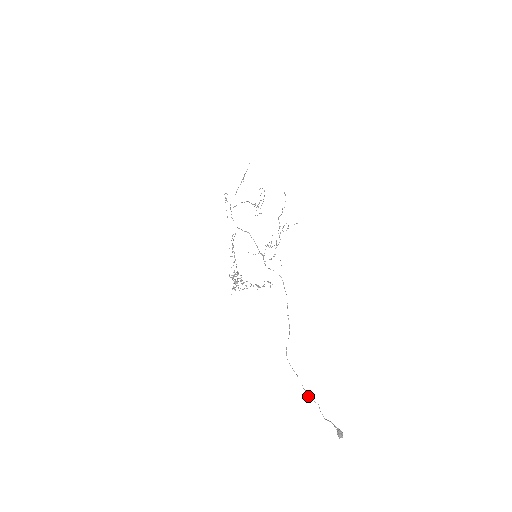
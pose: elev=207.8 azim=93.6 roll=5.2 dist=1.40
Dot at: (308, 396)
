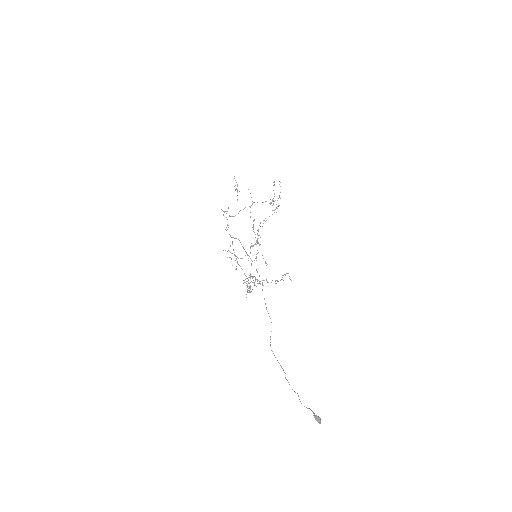
Dot at: occluded
